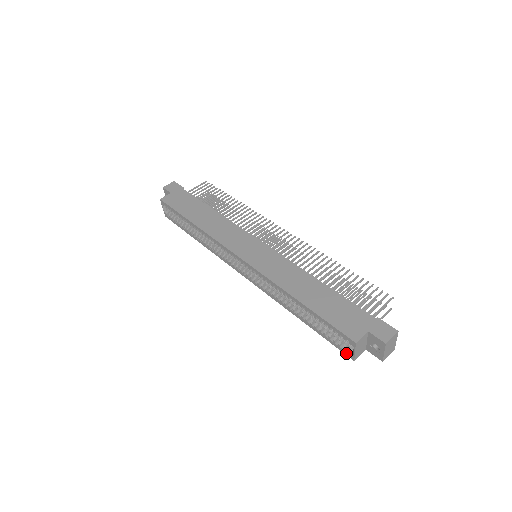
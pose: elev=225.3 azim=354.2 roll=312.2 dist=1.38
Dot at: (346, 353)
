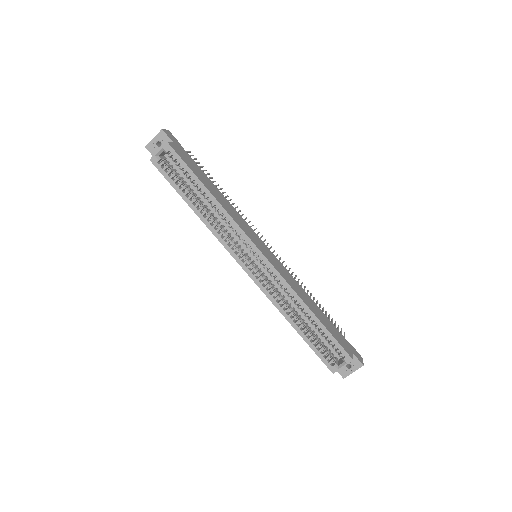
Dot at: (330, 366)
